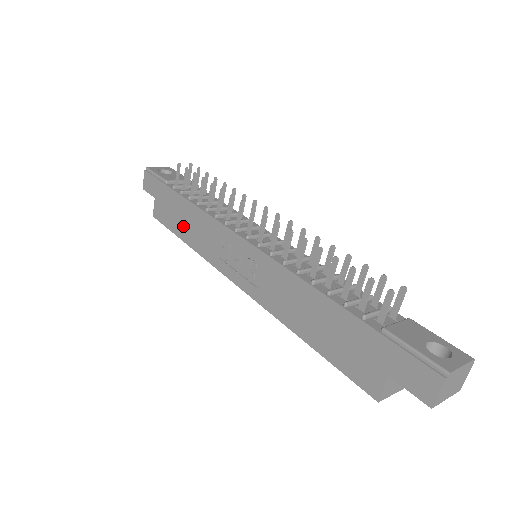
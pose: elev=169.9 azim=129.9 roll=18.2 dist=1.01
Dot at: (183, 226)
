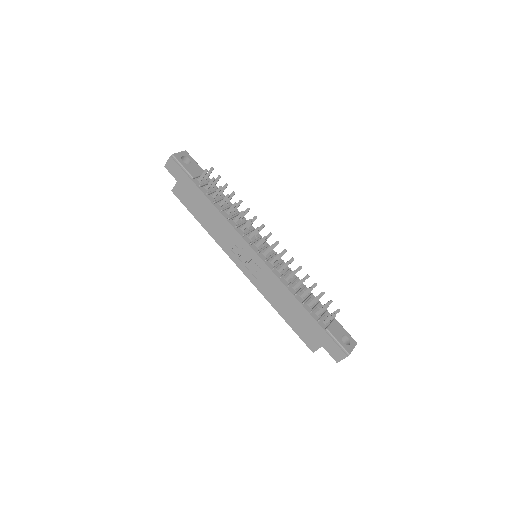
Dot at: (203, 216)
